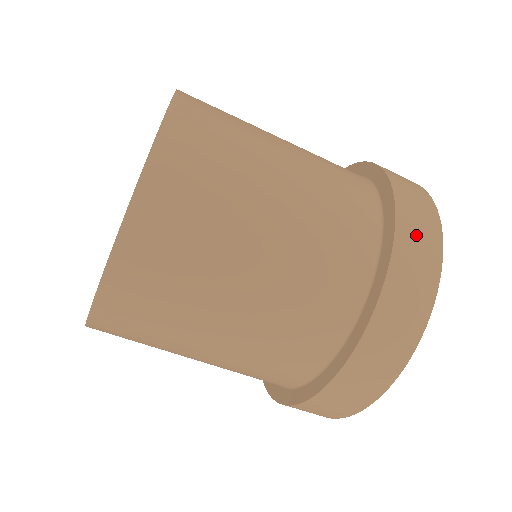
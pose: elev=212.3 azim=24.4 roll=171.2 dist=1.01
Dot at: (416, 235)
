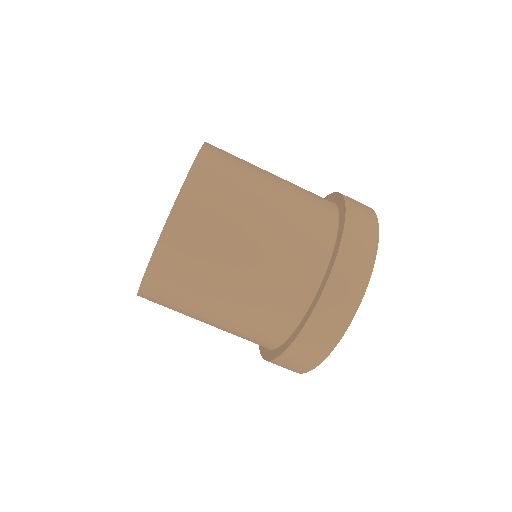
Dot at: (350, 268)
